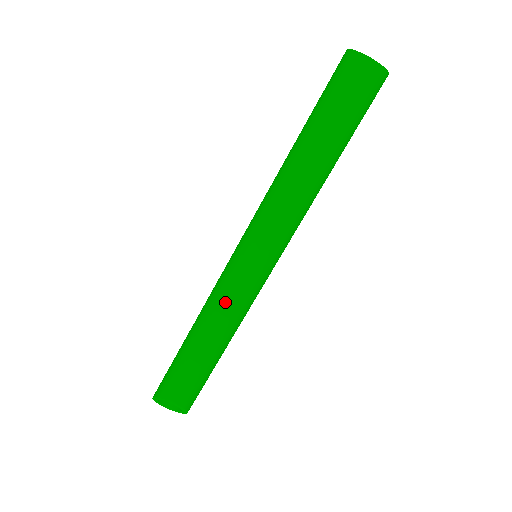
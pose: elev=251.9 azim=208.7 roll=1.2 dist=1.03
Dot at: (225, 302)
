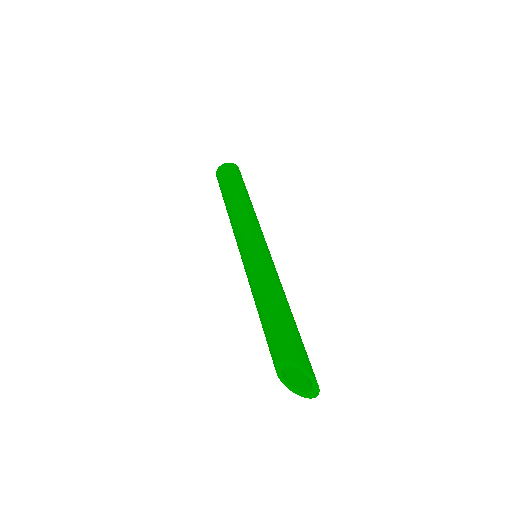
Dot at: (250, 283)
